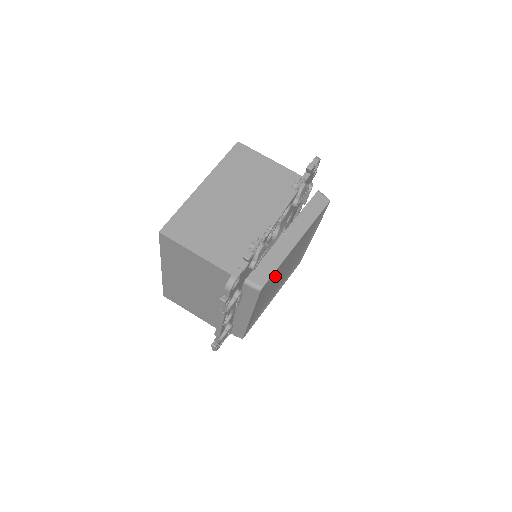
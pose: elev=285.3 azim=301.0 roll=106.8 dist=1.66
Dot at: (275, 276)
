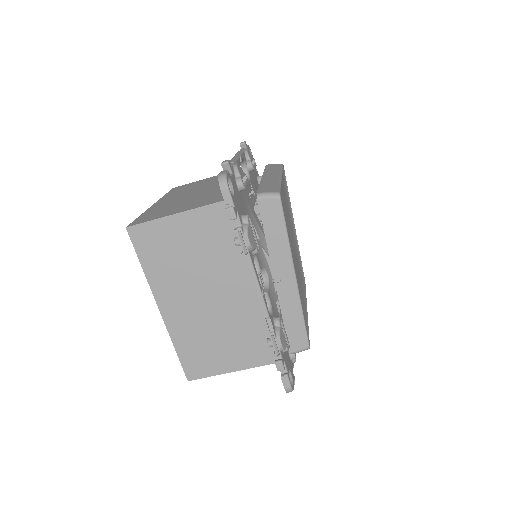
Dot at: occluded
